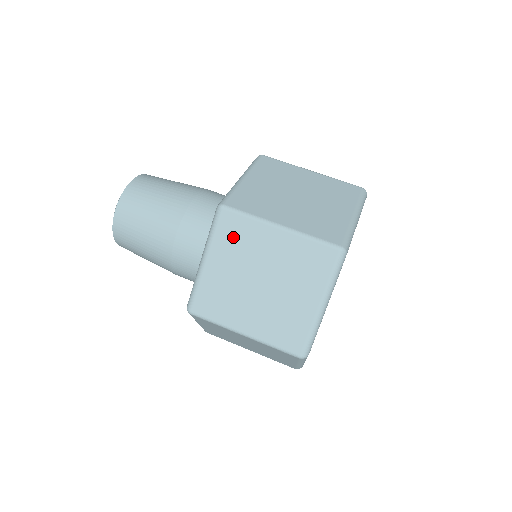
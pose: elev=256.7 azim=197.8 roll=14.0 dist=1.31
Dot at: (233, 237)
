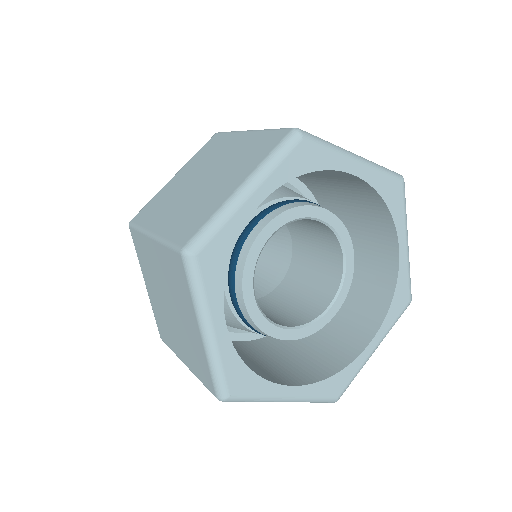
Dot at: (142, 256)
